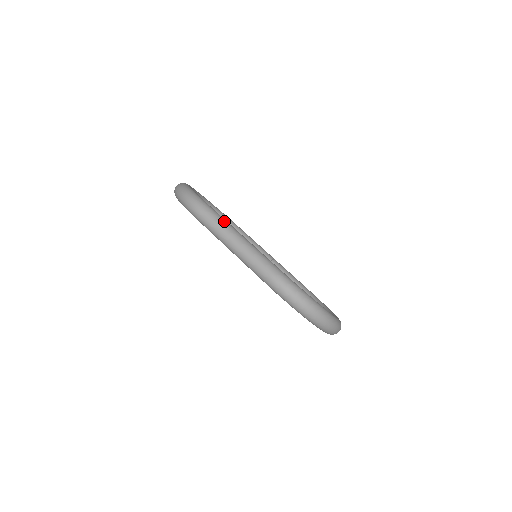
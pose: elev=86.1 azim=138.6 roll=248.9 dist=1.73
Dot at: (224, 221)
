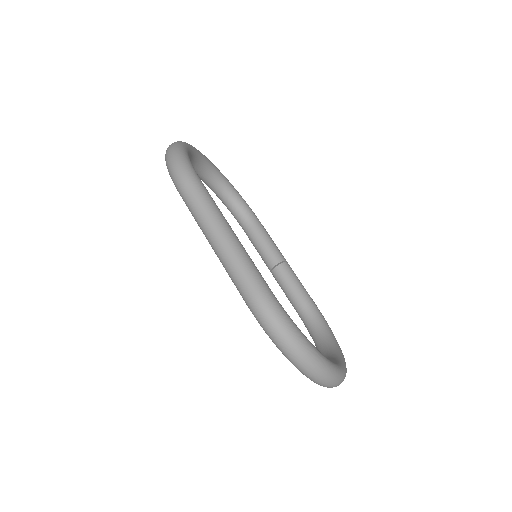
Dot at: (212, 204)
